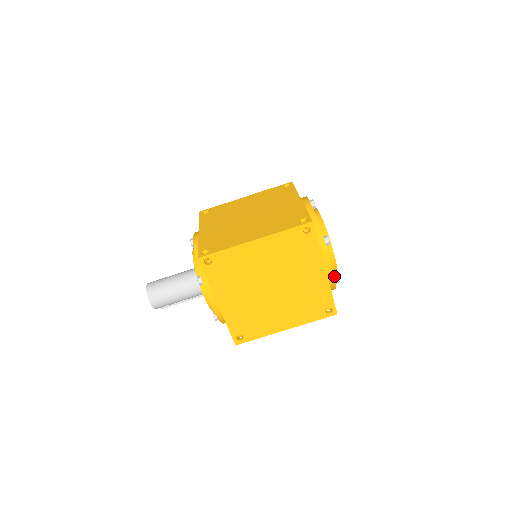
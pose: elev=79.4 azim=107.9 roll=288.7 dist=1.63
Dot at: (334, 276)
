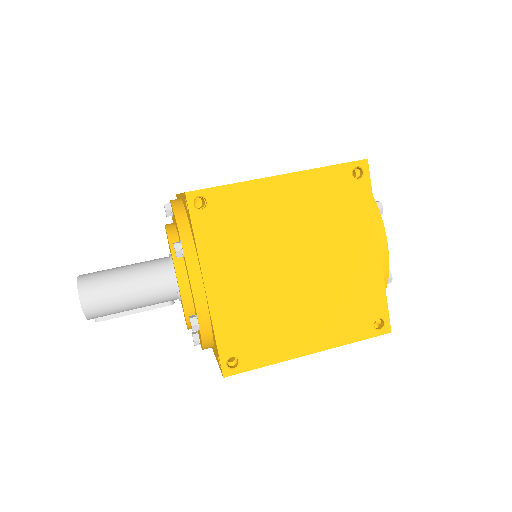
Dot at: (388, 264)
